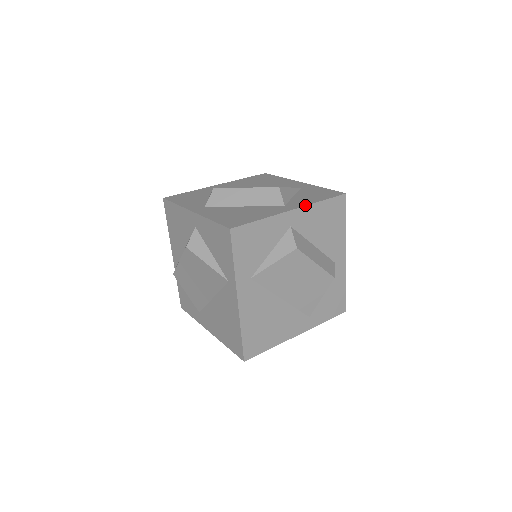
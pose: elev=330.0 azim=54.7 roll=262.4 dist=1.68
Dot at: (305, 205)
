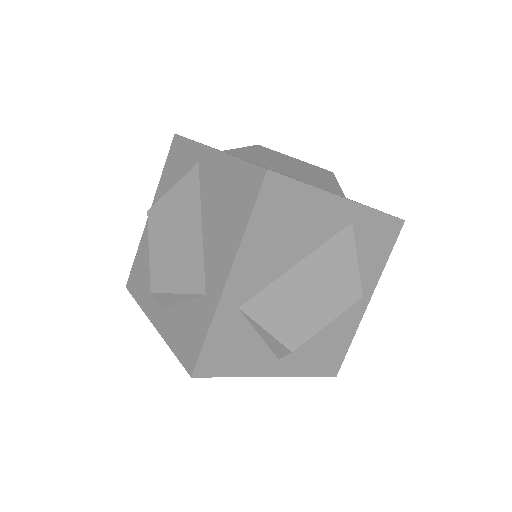
Dot at: occluded
